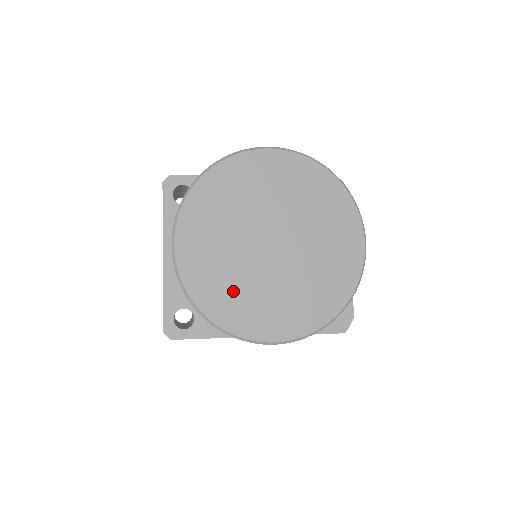
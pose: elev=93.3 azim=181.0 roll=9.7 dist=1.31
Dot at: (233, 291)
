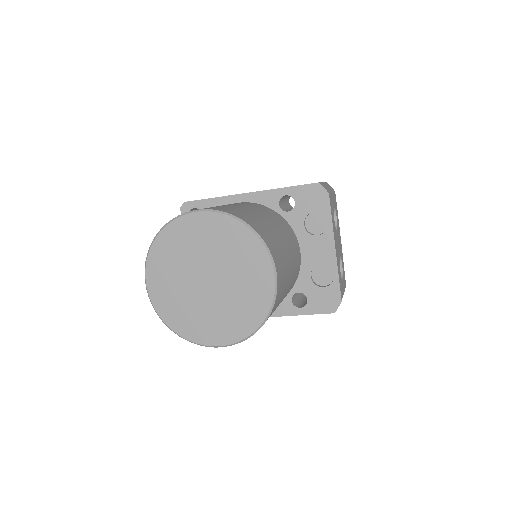
Dot at: (186, 314)
